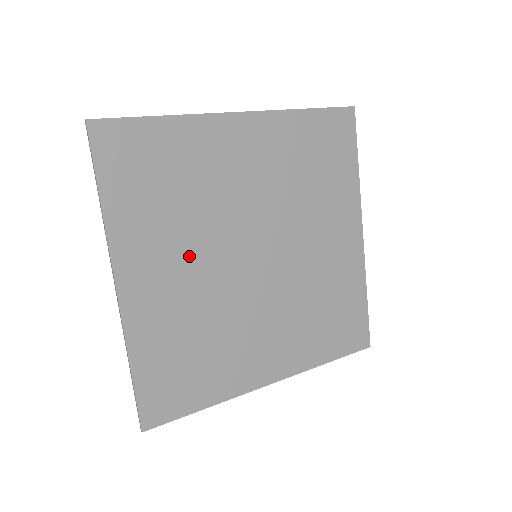
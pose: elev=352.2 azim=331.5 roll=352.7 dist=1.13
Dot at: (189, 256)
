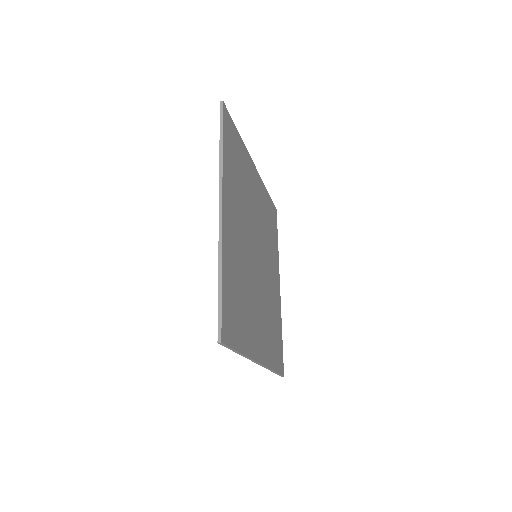
Dot at: (241, 224)
